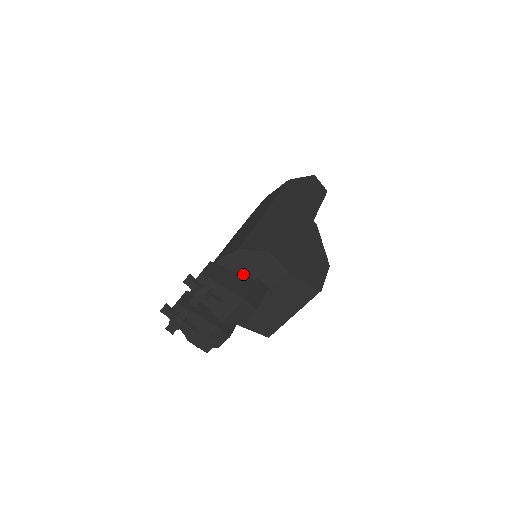
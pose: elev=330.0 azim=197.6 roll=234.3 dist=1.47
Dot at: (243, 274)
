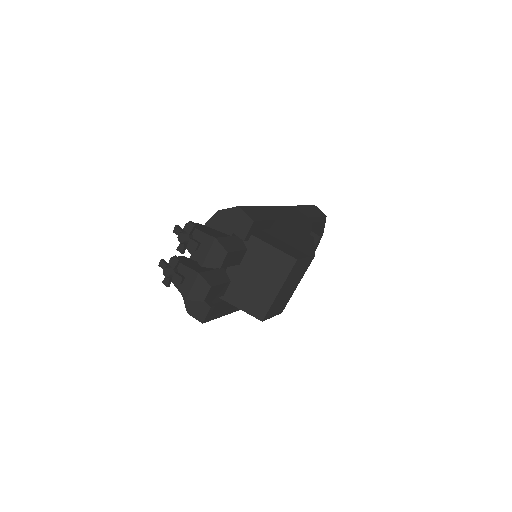
Dot at: (223, 233)
